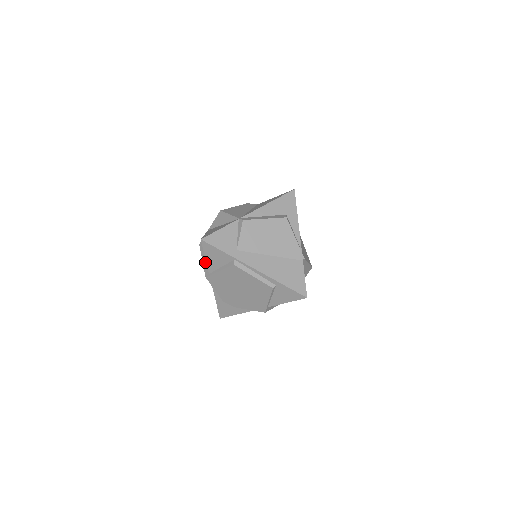
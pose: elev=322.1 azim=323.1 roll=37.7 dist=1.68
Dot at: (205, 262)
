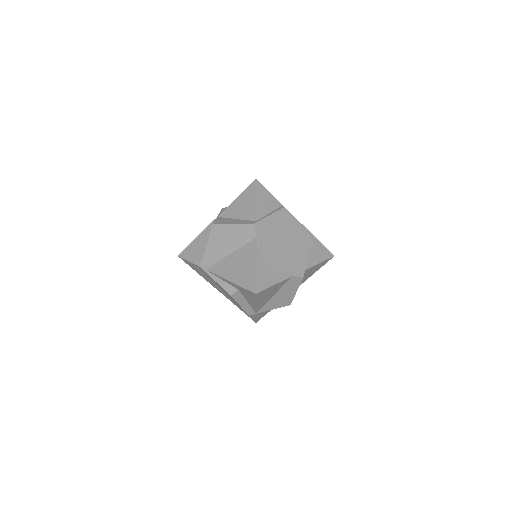
Dot at: (239, 222)
